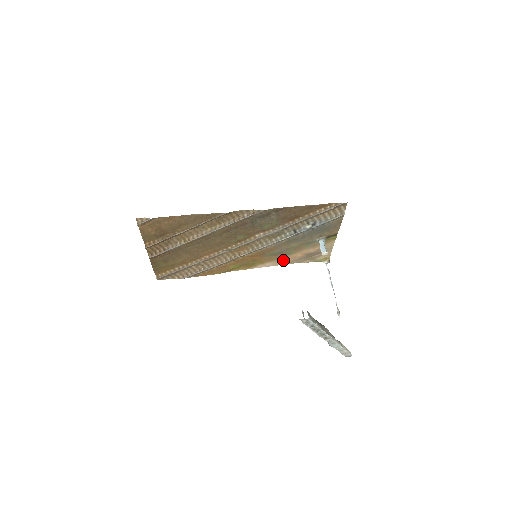
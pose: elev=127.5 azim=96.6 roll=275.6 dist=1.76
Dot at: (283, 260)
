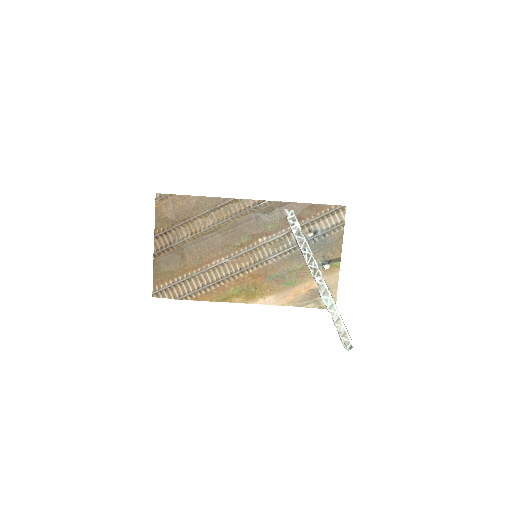
Dot at: (285, 296)
